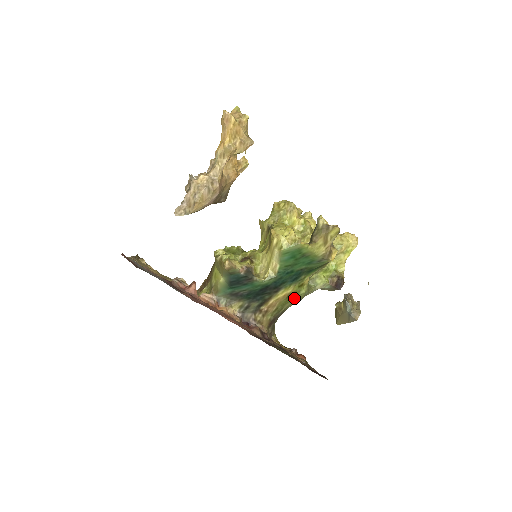
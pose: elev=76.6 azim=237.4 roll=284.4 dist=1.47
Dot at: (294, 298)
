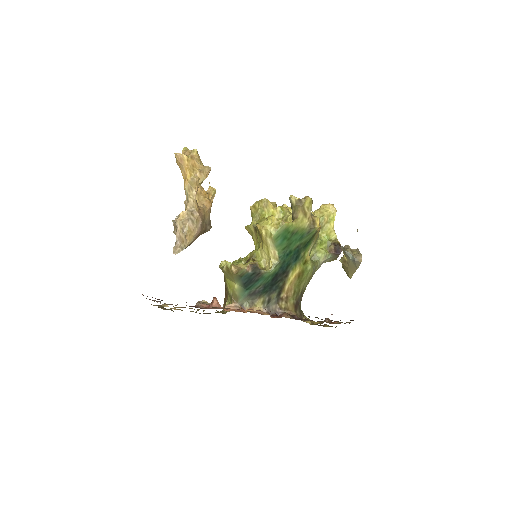
Dot at: (305, 276)
